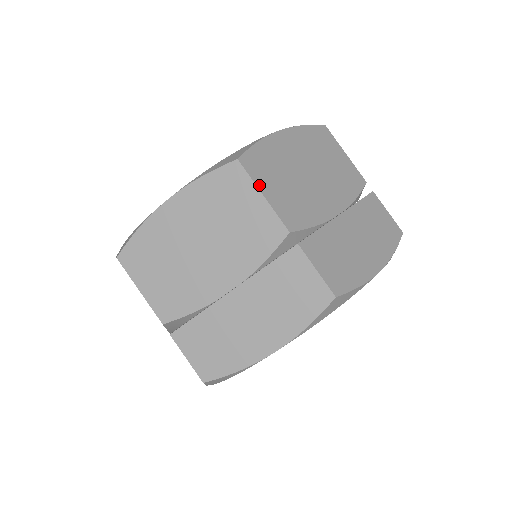
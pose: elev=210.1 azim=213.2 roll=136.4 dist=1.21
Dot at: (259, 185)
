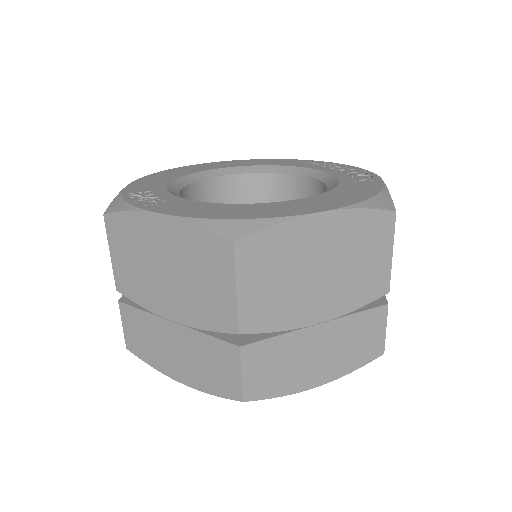
Dot at: (393, 242)
